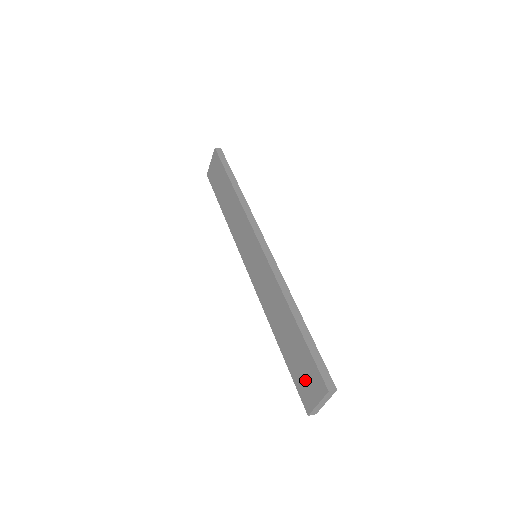
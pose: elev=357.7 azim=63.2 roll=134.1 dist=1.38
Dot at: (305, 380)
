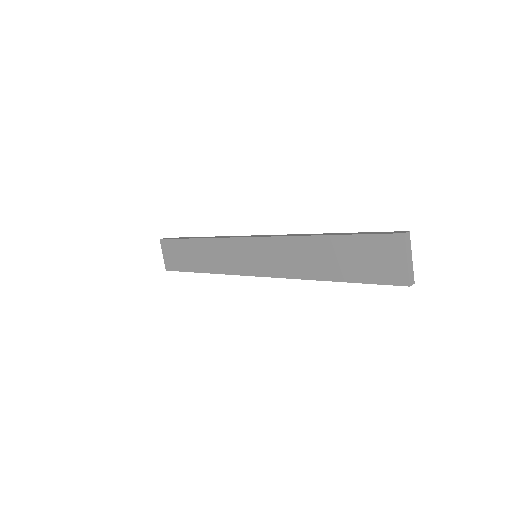
Dot at: (379, 263)
